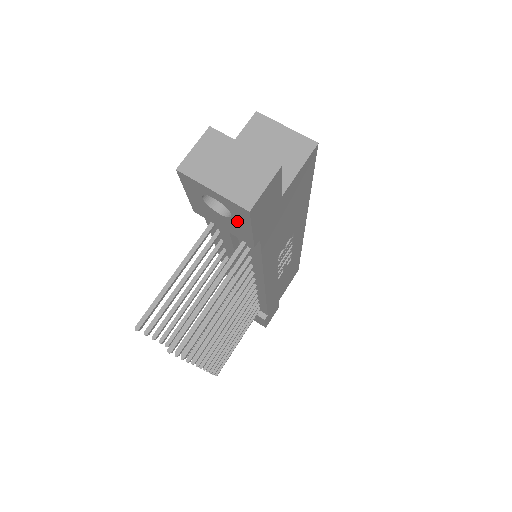
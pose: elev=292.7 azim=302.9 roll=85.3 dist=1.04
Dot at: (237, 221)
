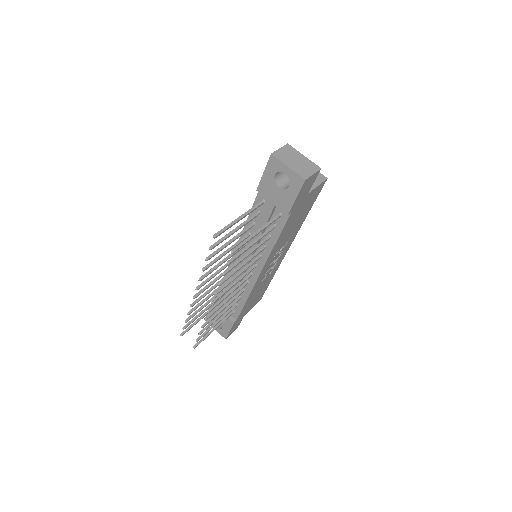
Dot at: (290, 191)
